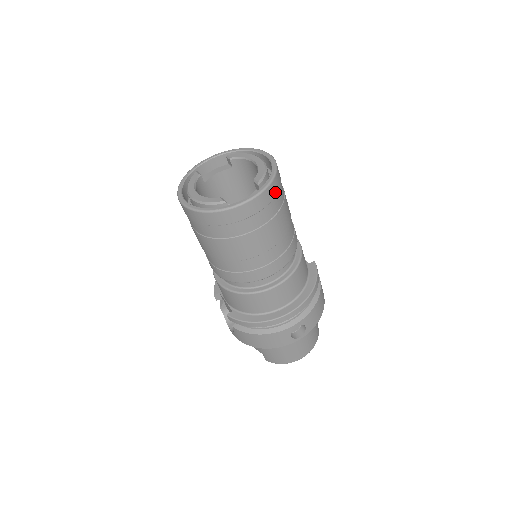
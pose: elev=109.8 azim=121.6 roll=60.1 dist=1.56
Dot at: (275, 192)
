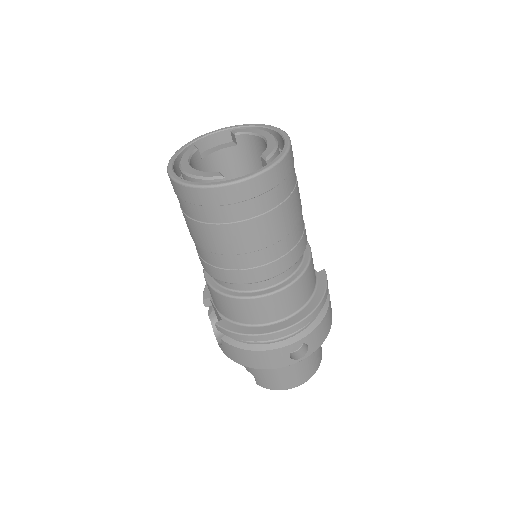
Dot at: (286, 172)
